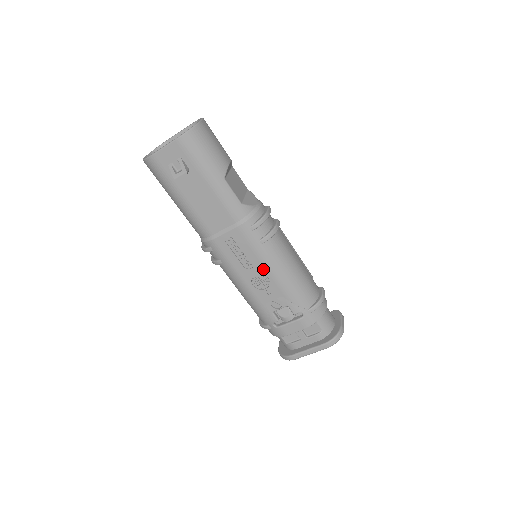
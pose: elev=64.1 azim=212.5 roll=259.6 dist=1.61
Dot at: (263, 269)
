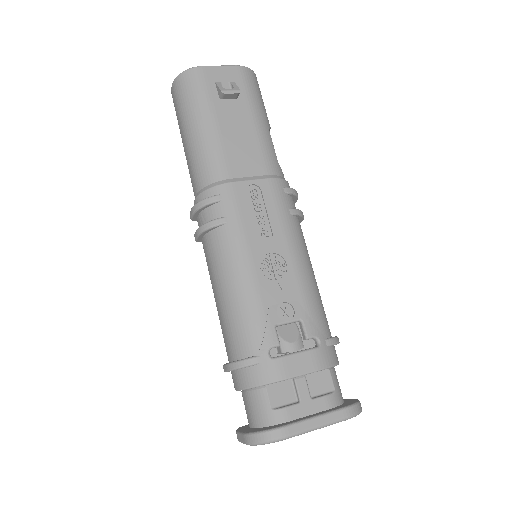
Dot at: (283, 247)
